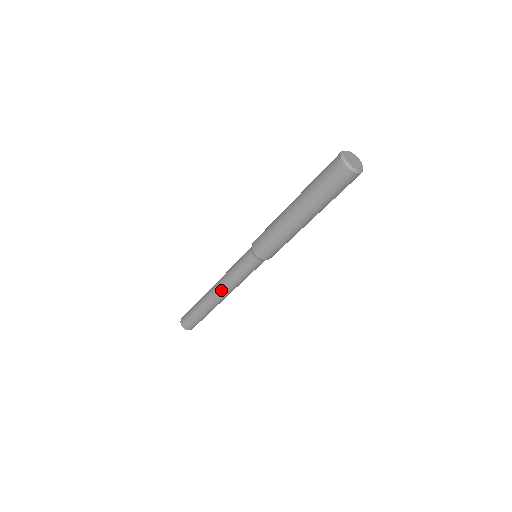
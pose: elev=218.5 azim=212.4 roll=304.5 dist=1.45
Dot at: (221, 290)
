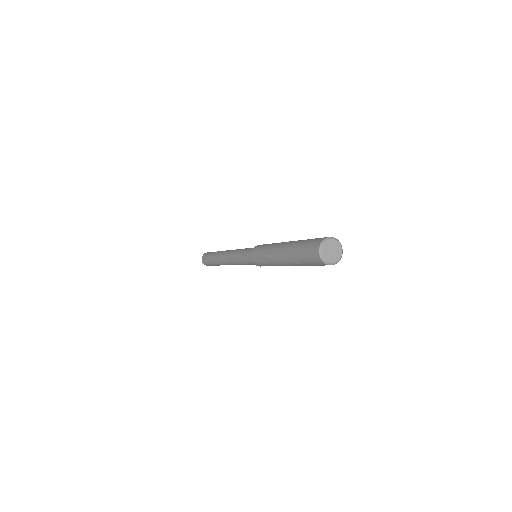
Dot at: occluded
